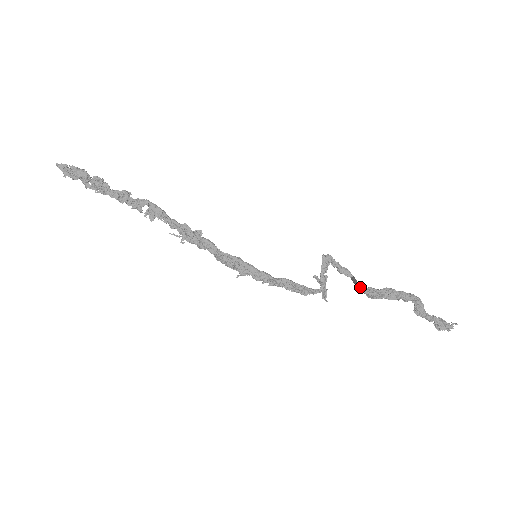
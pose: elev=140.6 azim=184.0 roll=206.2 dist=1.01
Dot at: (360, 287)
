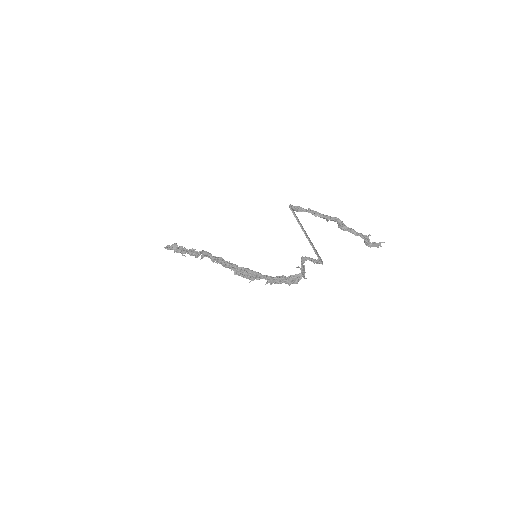
Dot at: (293, 210)
